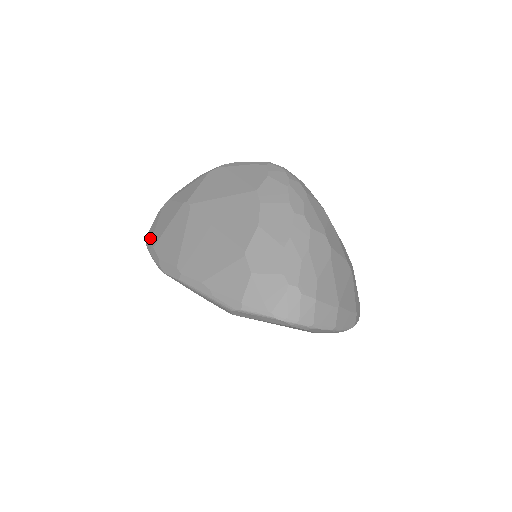
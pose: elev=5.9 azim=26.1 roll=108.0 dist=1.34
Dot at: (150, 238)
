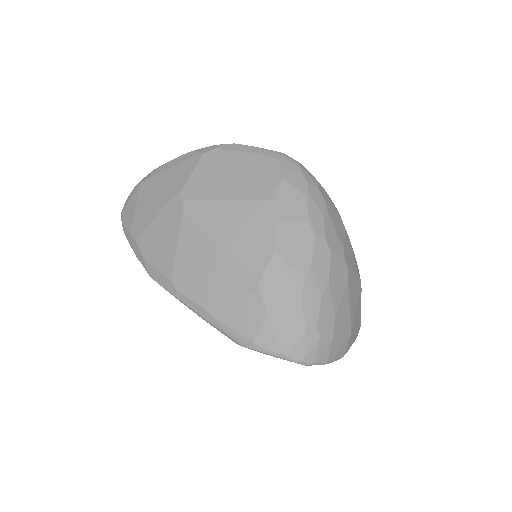
Dot at: (128, 223)
